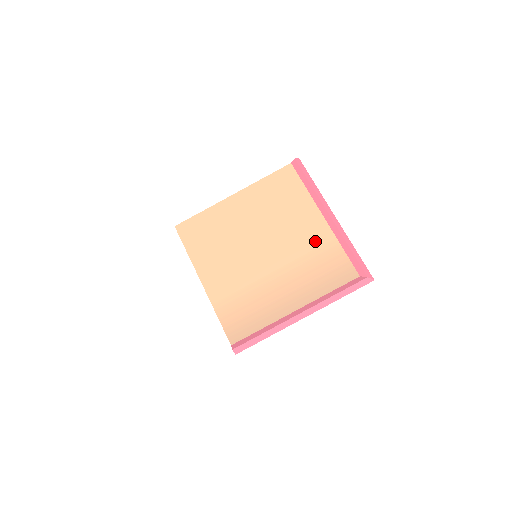
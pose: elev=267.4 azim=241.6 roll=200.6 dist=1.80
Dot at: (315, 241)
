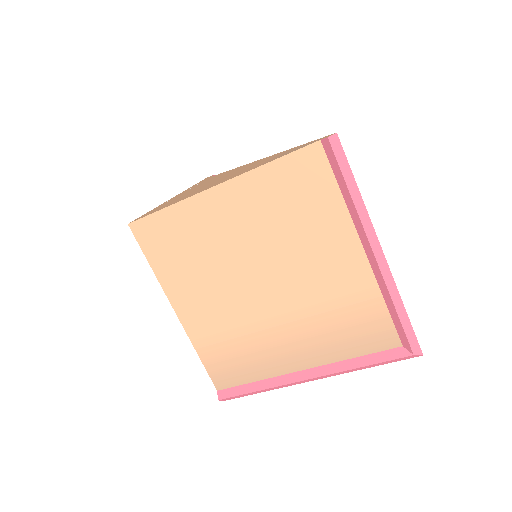
Dot at: (344, 285)
